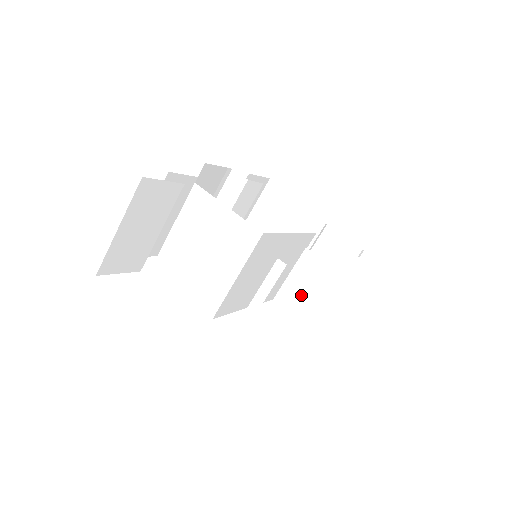
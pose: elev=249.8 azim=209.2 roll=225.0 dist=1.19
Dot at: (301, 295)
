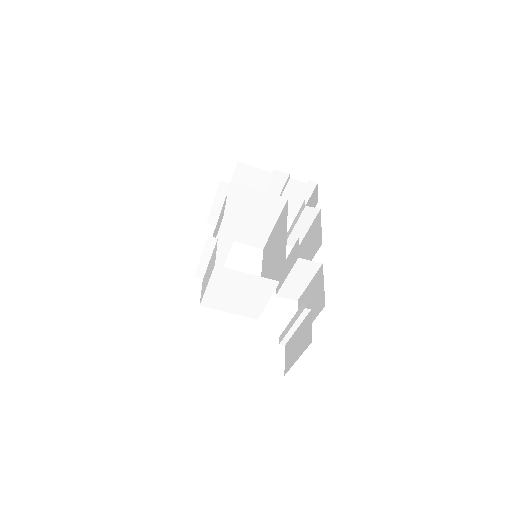
Dot at: (302, 278)
